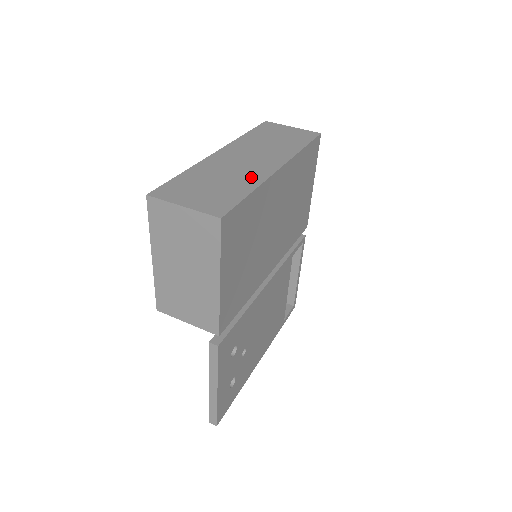
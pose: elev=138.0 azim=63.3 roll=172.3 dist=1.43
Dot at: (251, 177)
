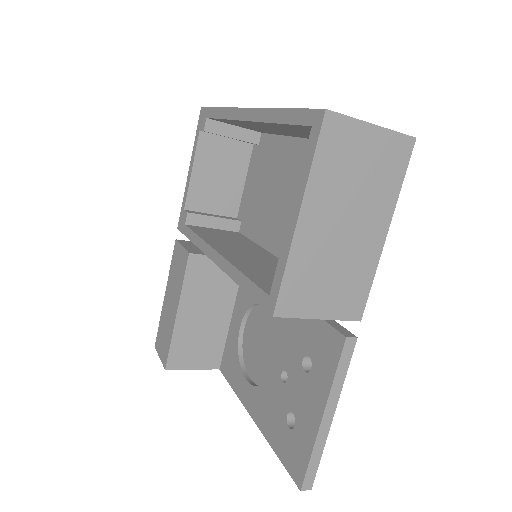
Dot at: occluded
